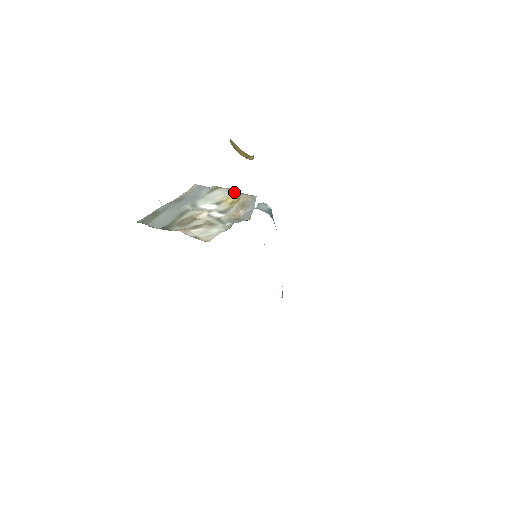
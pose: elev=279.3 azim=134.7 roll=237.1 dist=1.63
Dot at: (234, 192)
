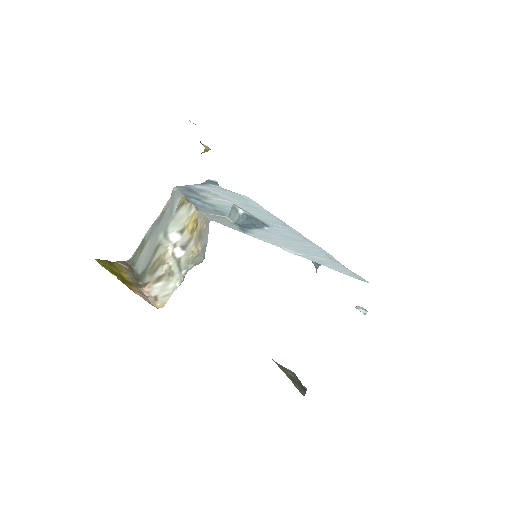
Dot at: (194, 212)
